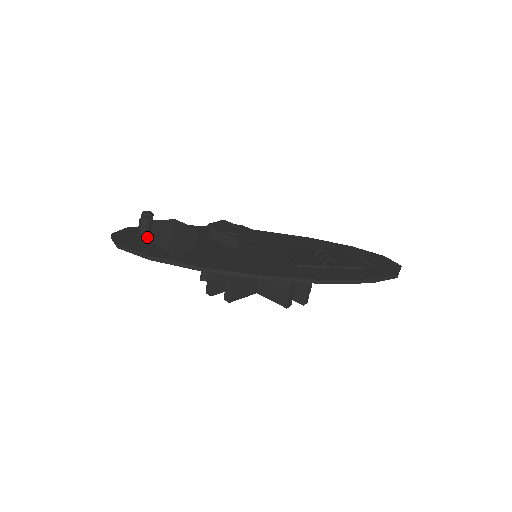
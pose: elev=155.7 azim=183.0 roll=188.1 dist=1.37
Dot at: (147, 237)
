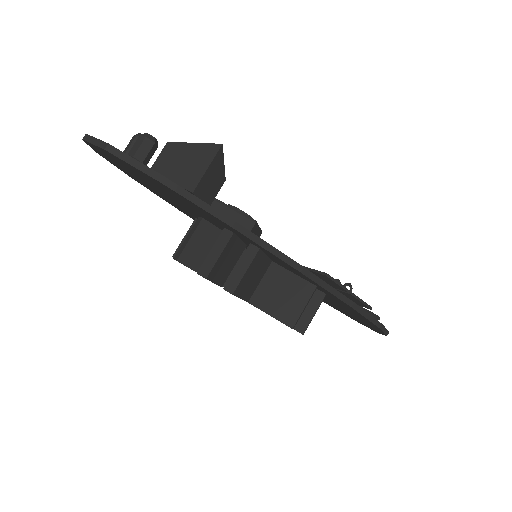
Dot at: occluded
